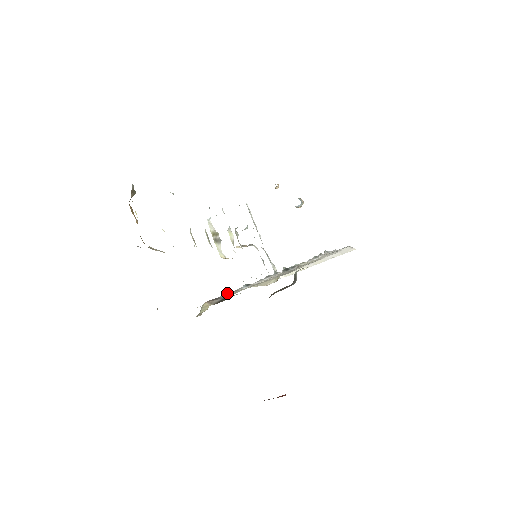
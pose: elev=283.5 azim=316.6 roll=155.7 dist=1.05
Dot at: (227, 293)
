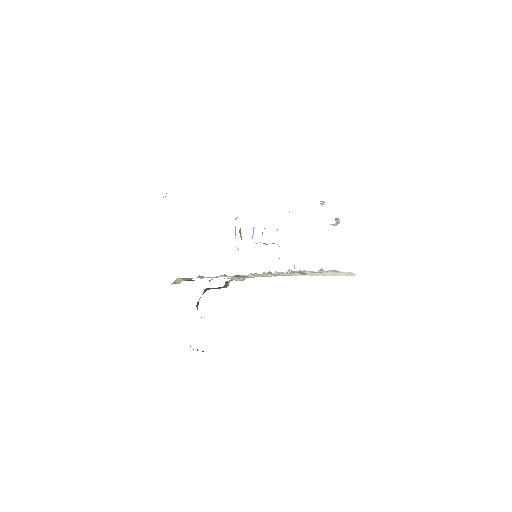
Dot at: (203, 276)
